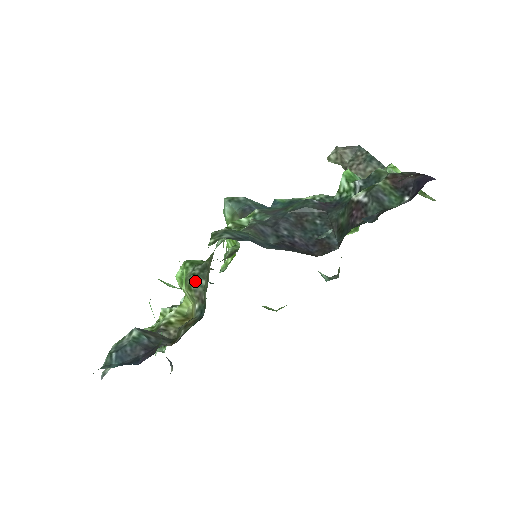
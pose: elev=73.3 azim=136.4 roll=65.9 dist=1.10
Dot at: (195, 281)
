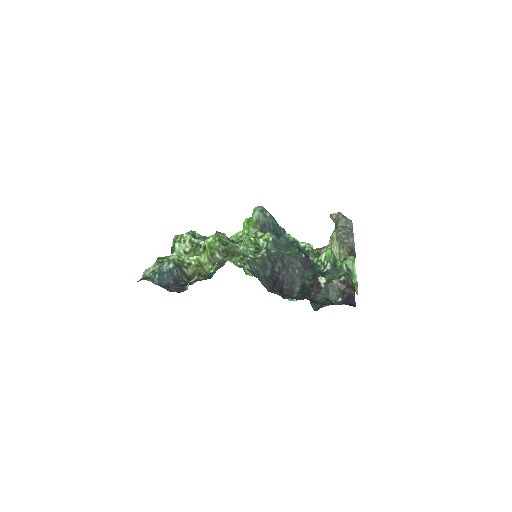
Dot at: (217, 255)
